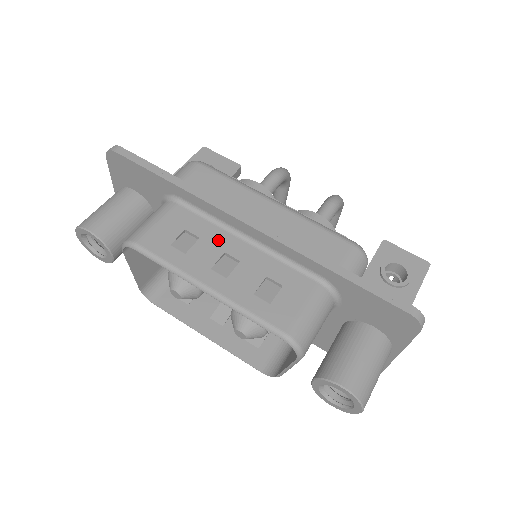
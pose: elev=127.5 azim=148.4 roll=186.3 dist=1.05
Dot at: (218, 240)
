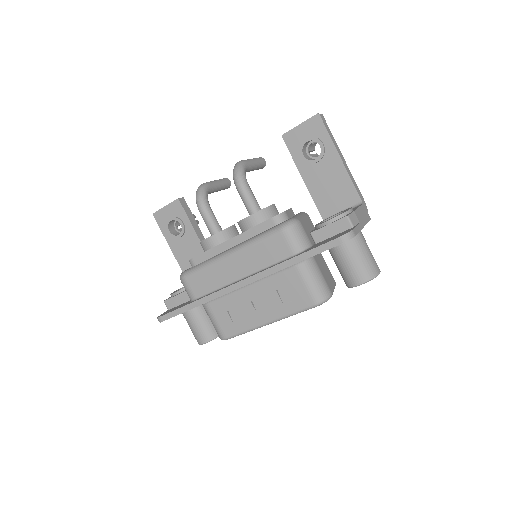
Dot at: (241, 299)
